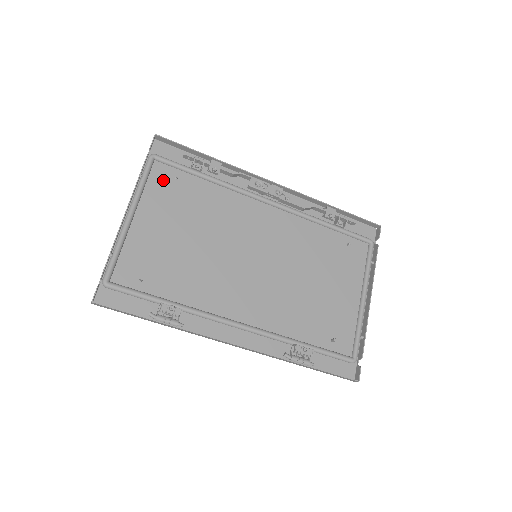
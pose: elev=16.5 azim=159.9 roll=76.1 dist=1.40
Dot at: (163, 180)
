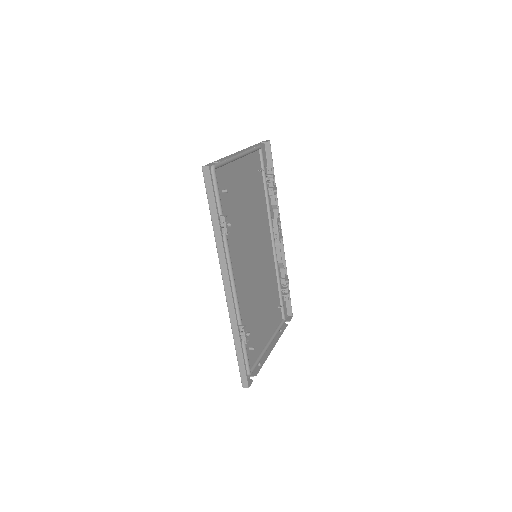
Dot at: (255, 163)
